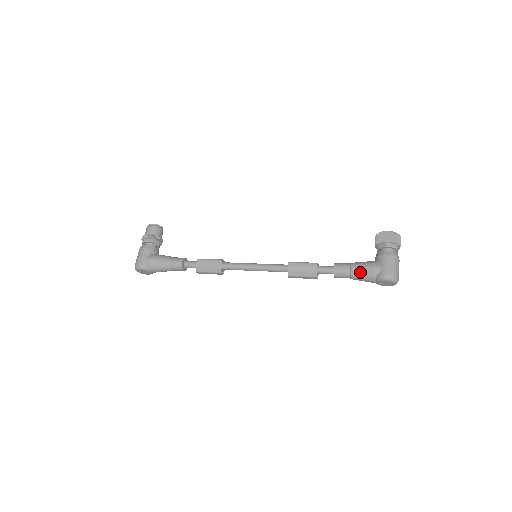
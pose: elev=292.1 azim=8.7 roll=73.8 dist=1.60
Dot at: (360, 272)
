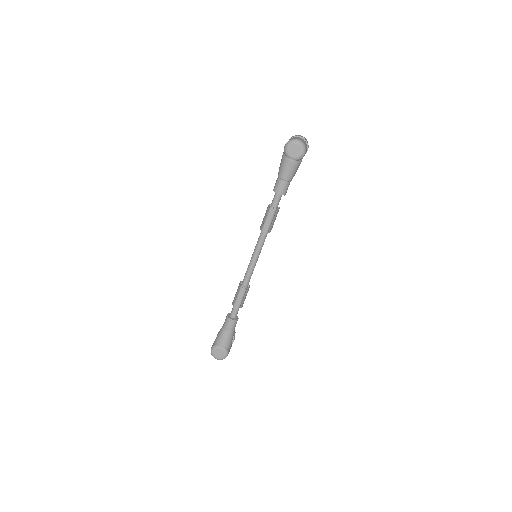
Dot at: (280, 168)
